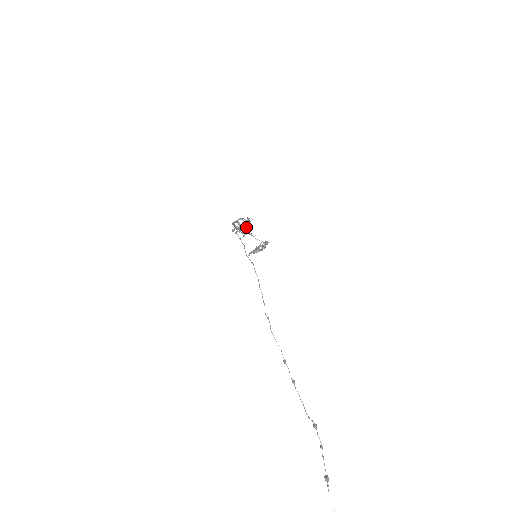
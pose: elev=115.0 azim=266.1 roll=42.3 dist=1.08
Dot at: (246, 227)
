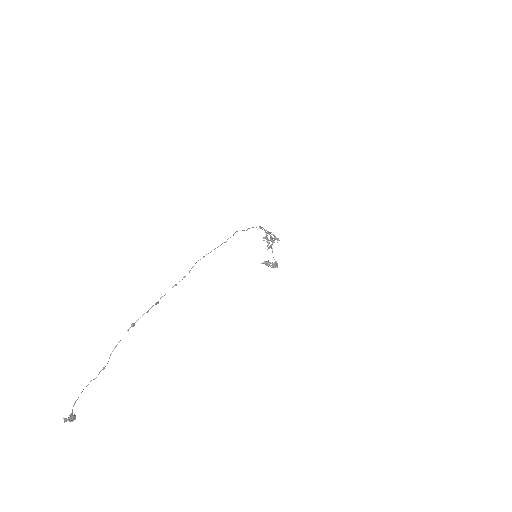
Dot at: occluded
